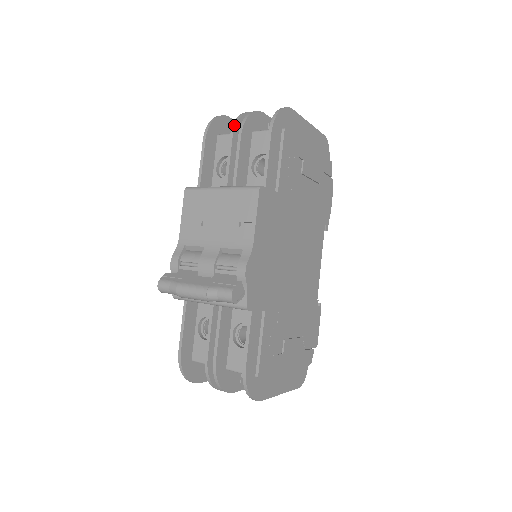
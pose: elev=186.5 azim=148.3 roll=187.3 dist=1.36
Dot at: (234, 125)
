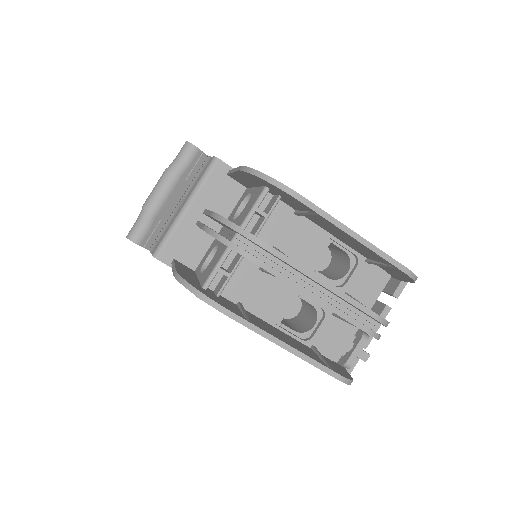
Dot at: occluded
